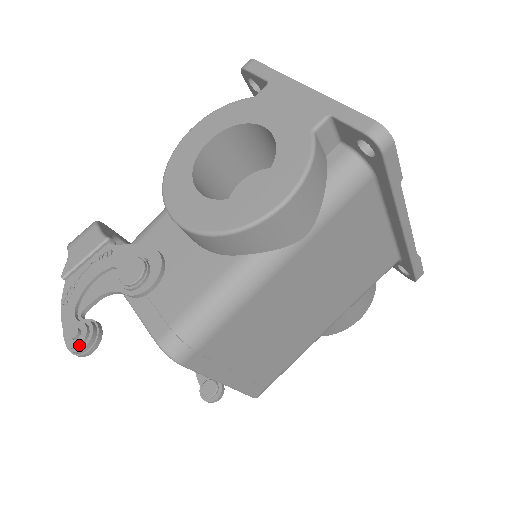
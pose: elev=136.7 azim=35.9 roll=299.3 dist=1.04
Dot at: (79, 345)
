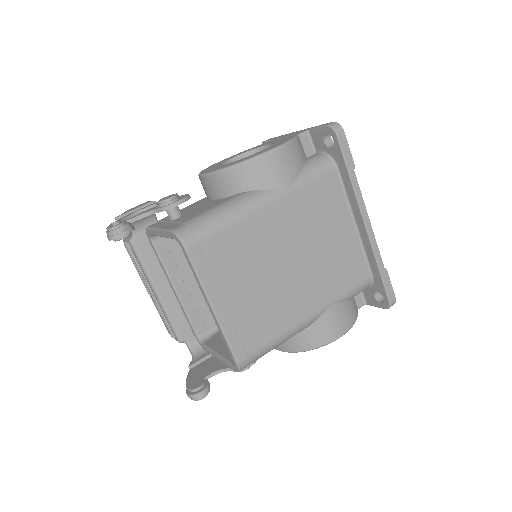
Dot at: (117, 226)
